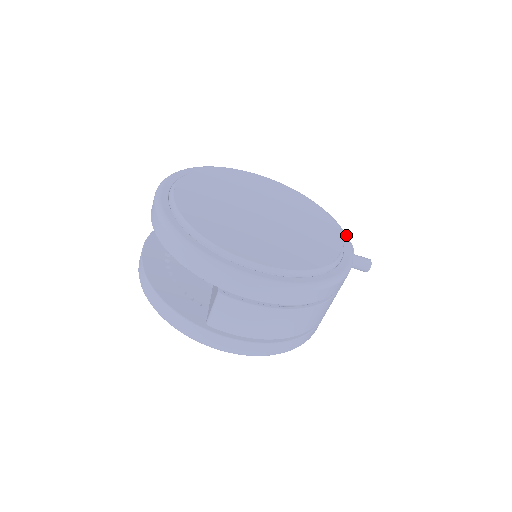
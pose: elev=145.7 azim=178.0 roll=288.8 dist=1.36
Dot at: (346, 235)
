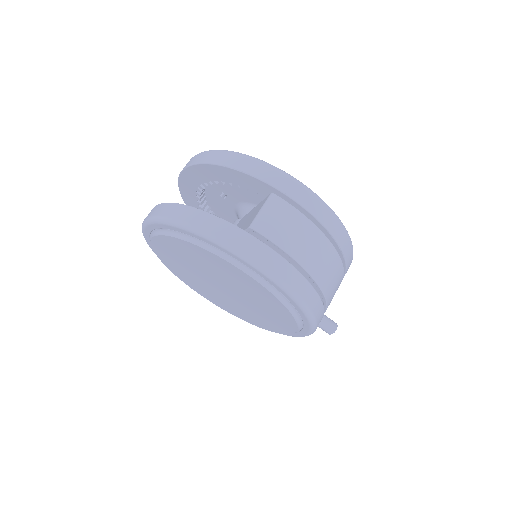
Dot at: occluded
